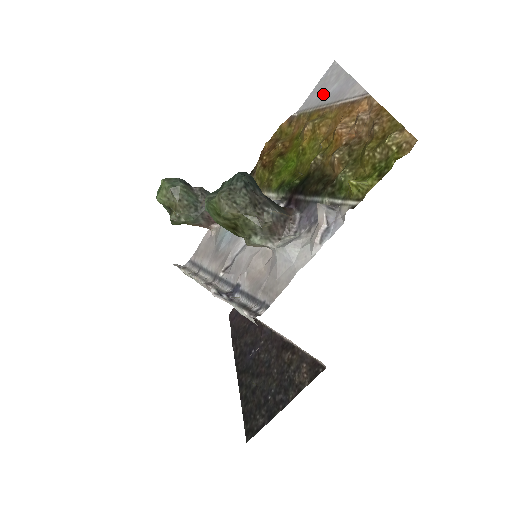
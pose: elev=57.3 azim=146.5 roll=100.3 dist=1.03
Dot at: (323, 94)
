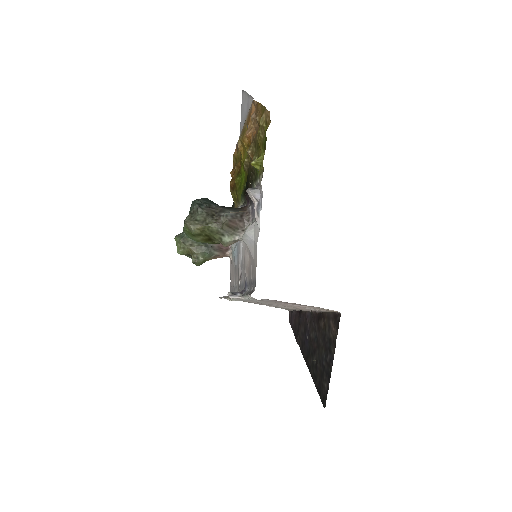
Dot at: (243, 116)
